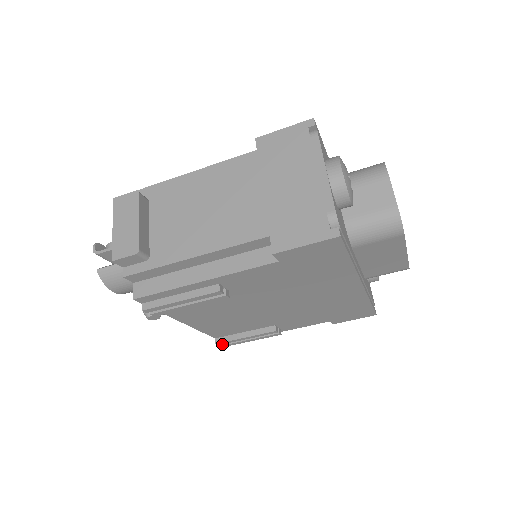
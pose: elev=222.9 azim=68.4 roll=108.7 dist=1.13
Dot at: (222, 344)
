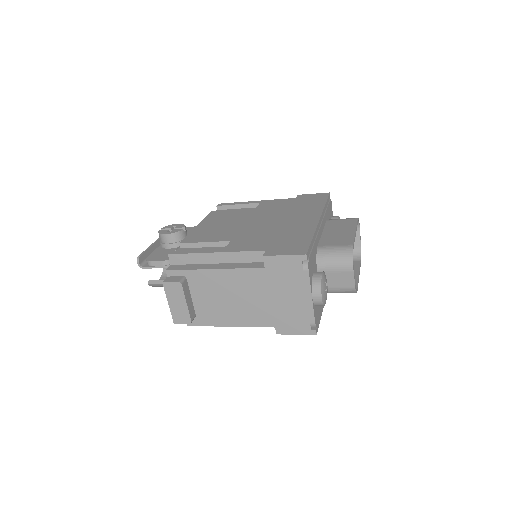
Dot at: occluded
